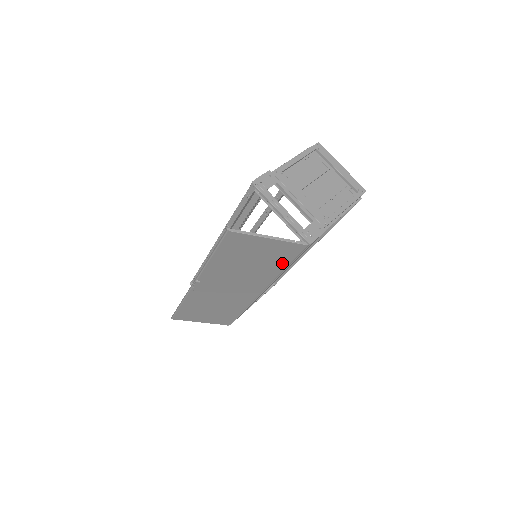
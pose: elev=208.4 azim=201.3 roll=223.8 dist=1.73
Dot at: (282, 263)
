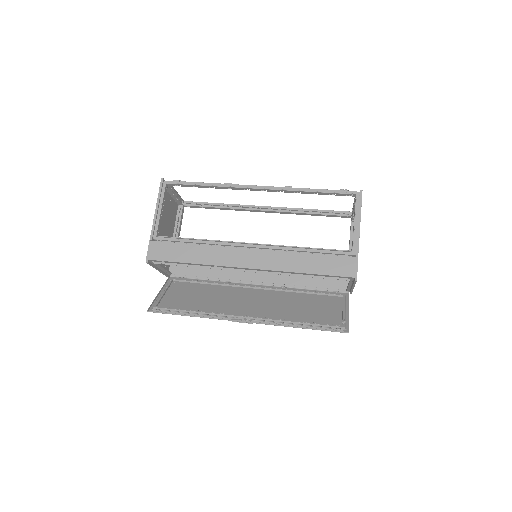
Dot at: (315, 294)
